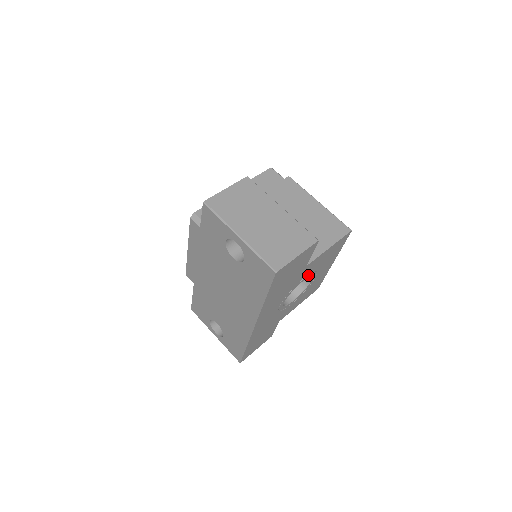
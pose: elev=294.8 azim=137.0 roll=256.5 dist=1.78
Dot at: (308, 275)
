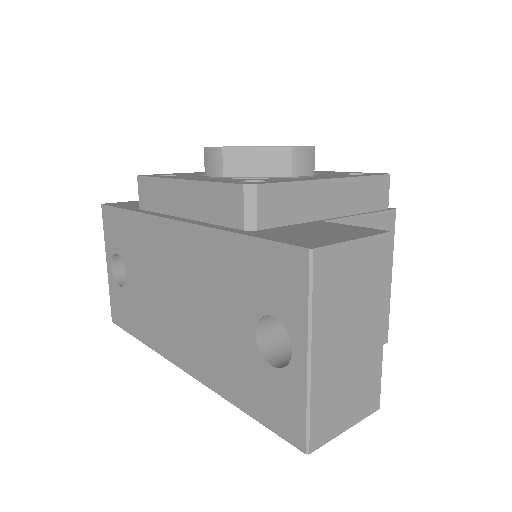
Dot at: occluded
